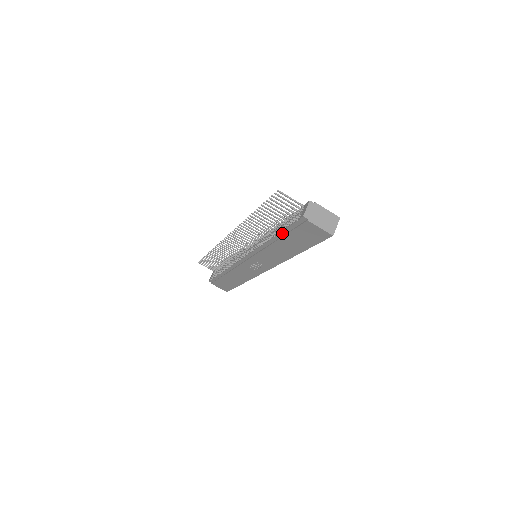
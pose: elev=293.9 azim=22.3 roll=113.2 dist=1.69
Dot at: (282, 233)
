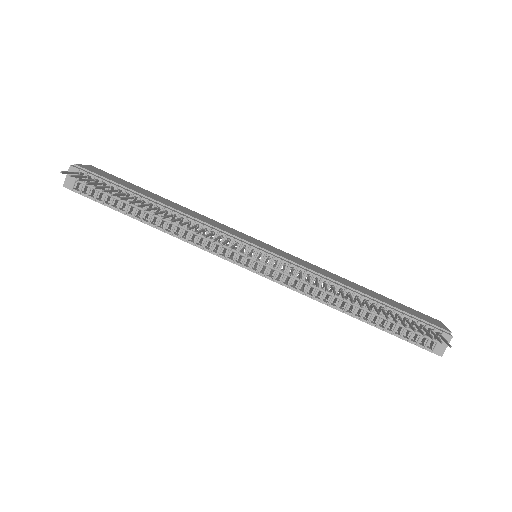
Dot at: (380, 328)
